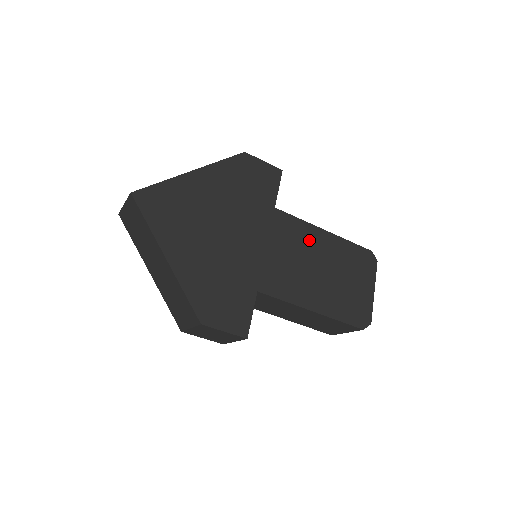
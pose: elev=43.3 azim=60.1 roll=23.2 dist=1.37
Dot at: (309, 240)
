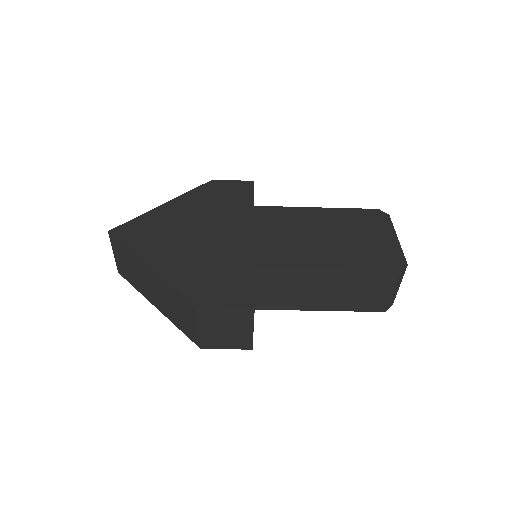
Dot at: (300, 218)
